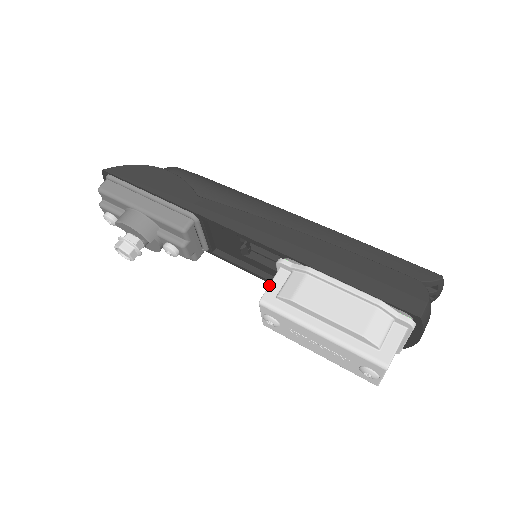
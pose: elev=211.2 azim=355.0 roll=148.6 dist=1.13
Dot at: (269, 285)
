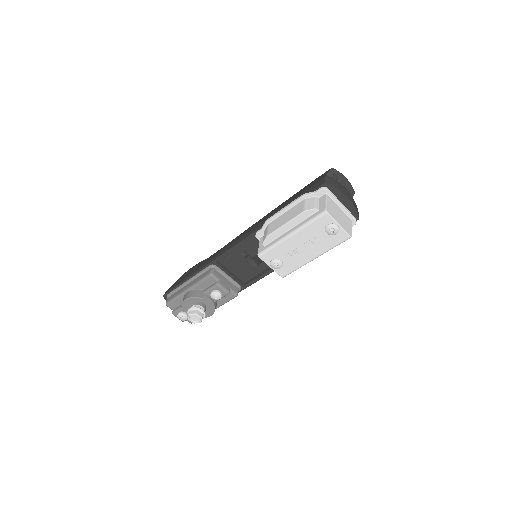
Dot at: occluded
